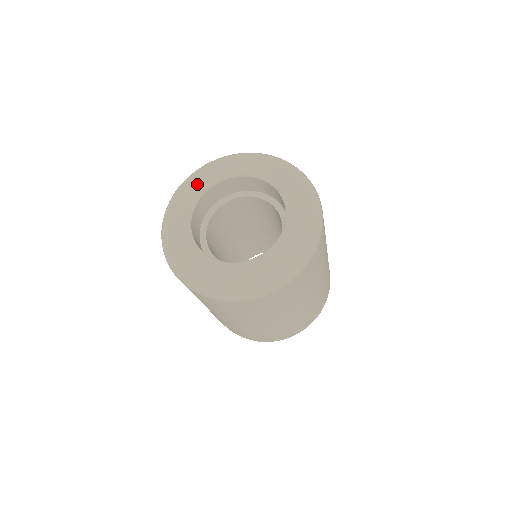
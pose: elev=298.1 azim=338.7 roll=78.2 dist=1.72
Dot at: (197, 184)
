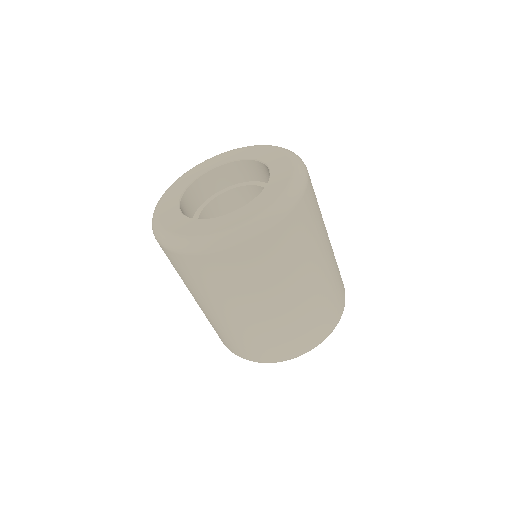
Dot at: (174, 191)
